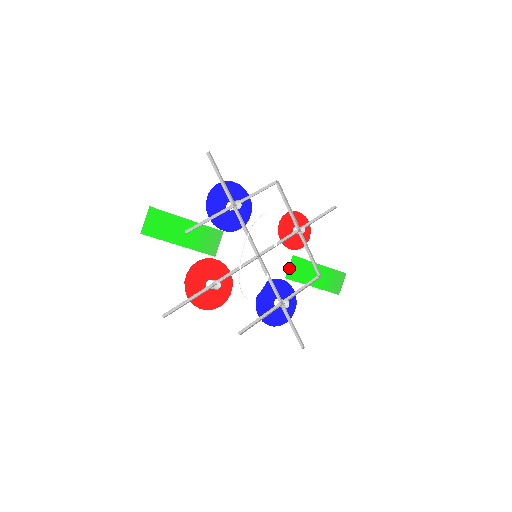
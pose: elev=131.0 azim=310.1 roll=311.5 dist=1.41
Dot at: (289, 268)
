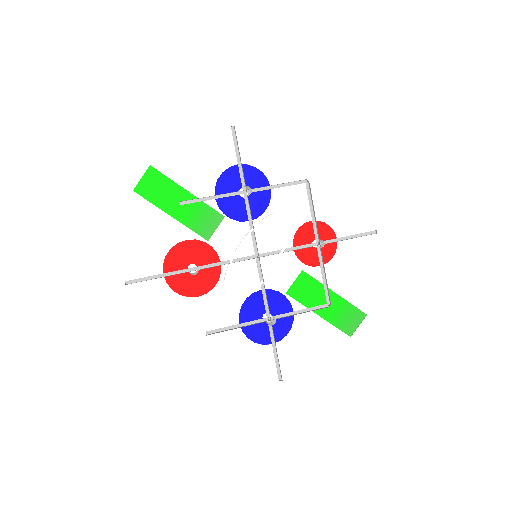
Dot at: (294, 283)
